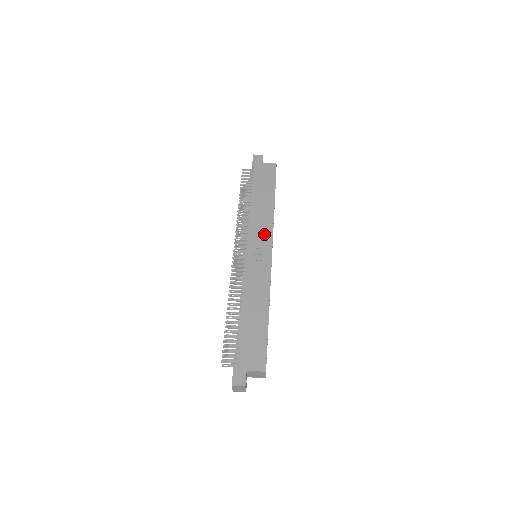
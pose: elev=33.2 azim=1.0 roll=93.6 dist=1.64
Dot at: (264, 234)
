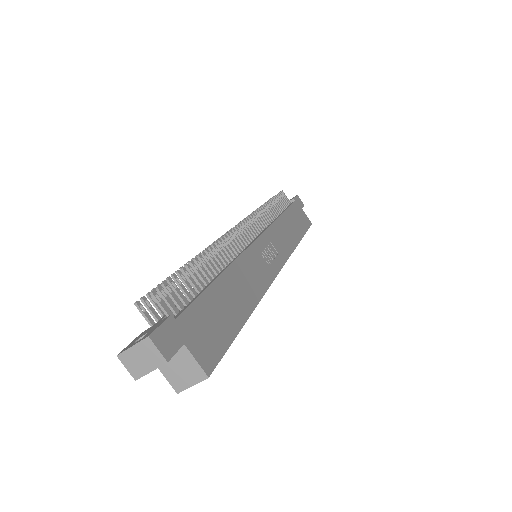
Dot at: (281, 248)
